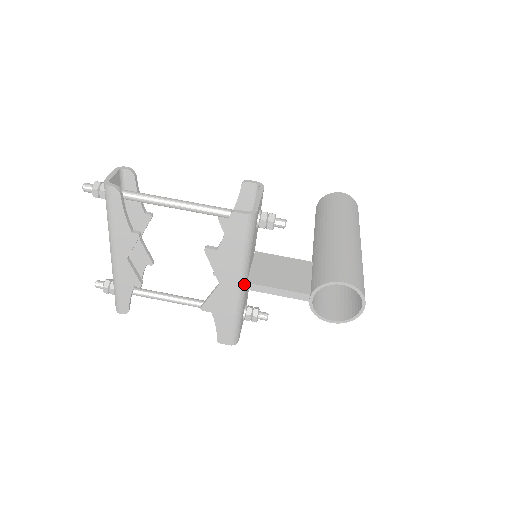
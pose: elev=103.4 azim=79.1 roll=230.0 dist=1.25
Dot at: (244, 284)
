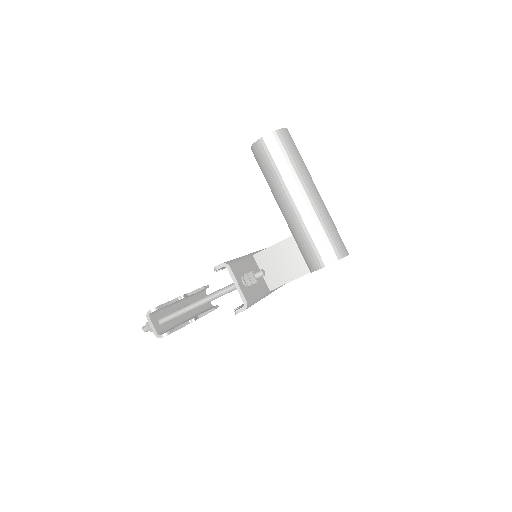
Dot at: (269, 292)
